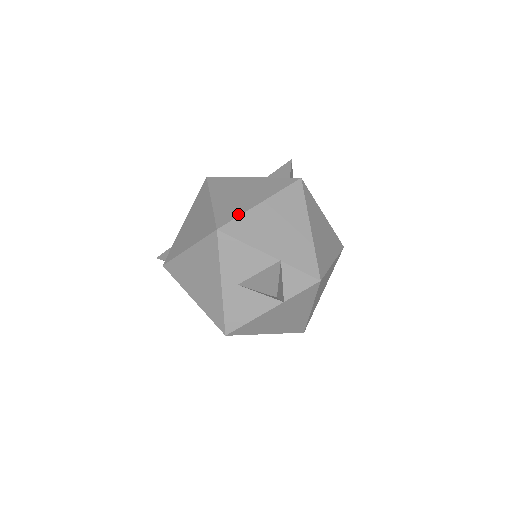
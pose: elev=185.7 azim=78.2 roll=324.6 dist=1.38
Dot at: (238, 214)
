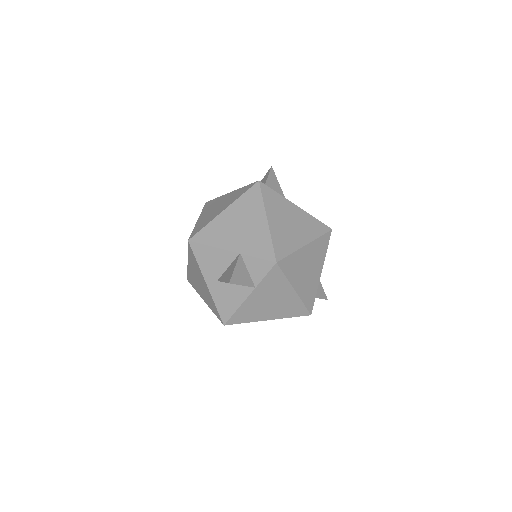
Dot at: (205, 224)
